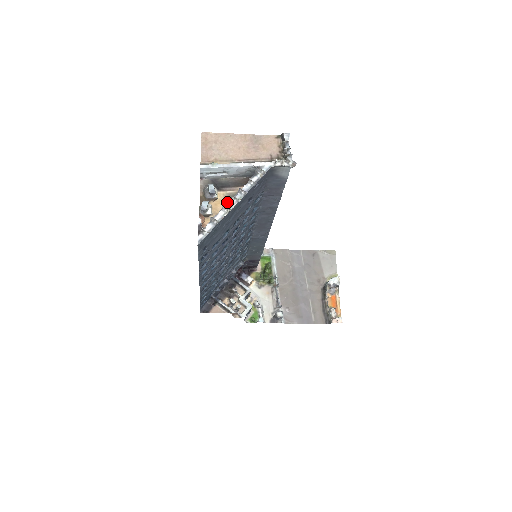
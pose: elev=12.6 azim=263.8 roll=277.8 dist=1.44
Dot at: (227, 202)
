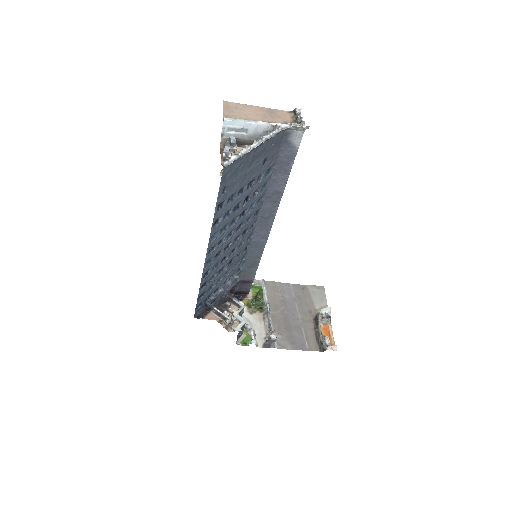
Dot at: occluded
